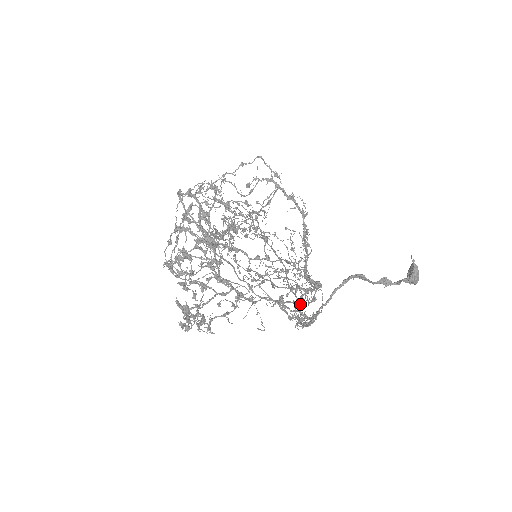
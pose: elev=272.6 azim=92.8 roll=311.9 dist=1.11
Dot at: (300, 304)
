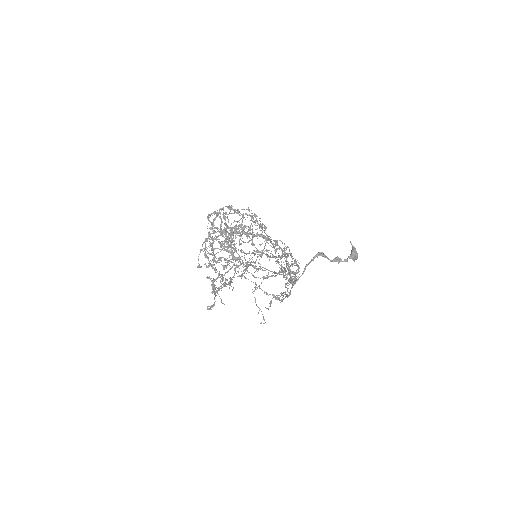
Dot at: occluded
